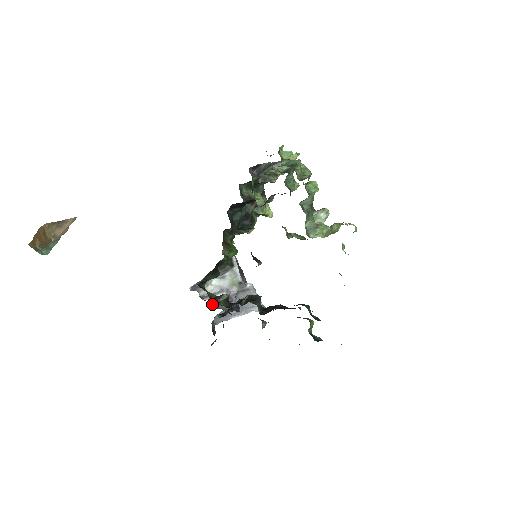
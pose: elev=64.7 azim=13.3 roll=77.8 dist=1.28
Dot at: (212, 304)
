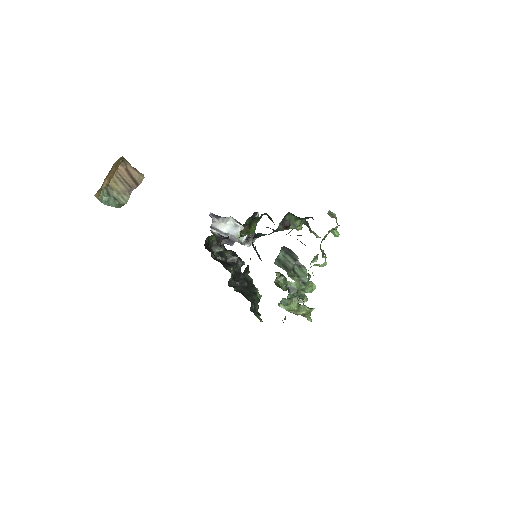
Dot at: occluded
